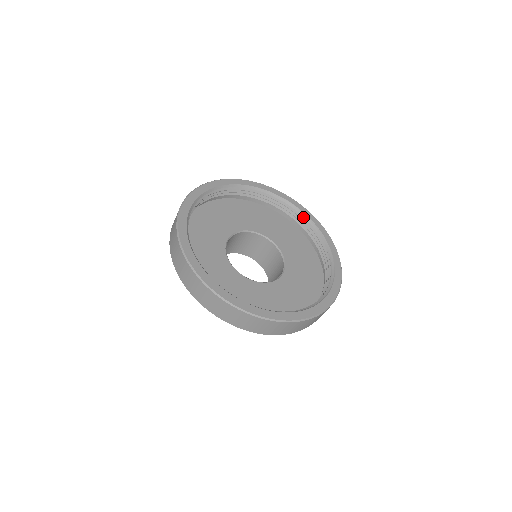
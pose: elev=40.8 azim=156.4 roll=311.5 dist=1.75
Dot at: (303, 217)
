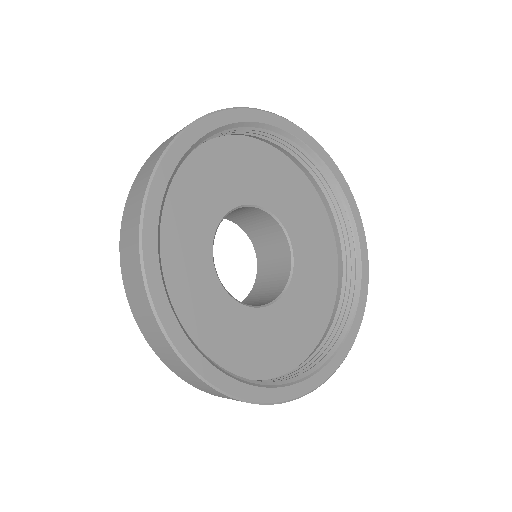
Dot at: (305, 151)
